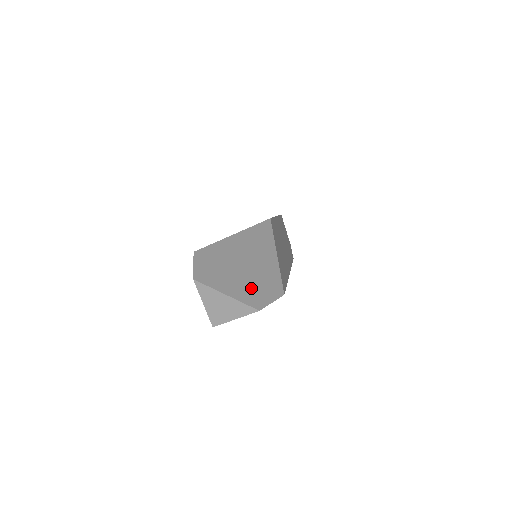
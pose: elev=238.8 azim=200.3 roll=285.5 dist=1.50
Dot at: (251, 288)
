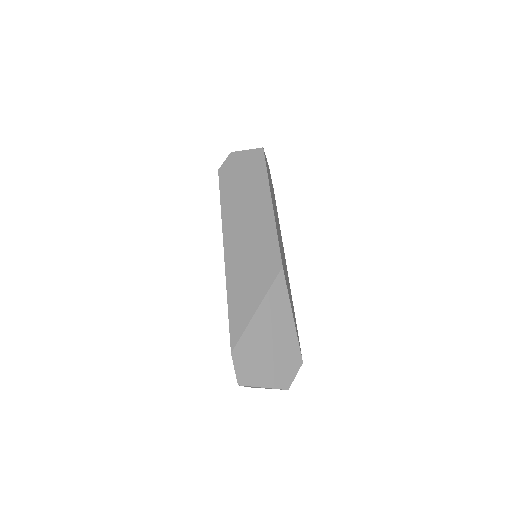
Dot at: (280, 370)
